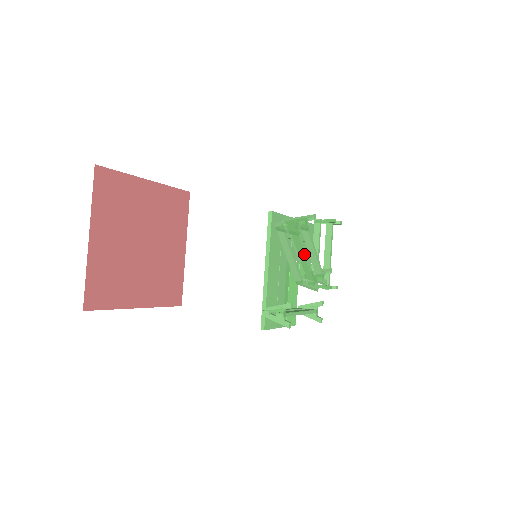
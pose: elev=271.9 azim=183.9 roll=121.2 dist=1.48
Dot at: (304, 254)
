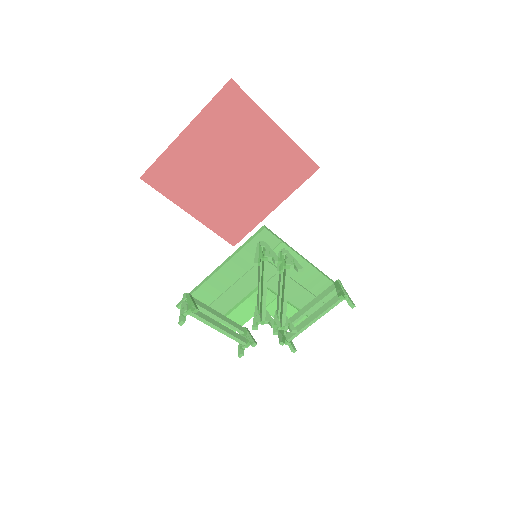
Dot at: (263, 289)
